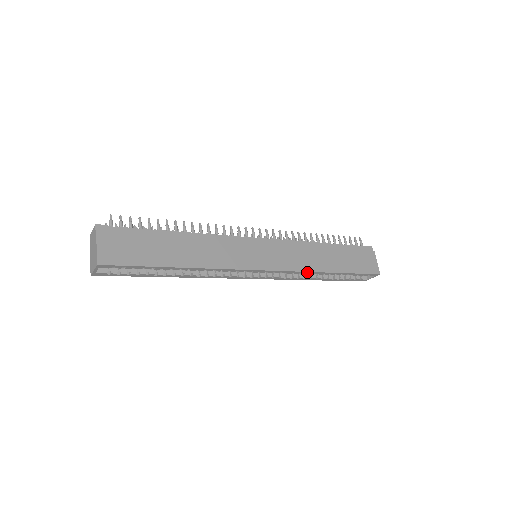
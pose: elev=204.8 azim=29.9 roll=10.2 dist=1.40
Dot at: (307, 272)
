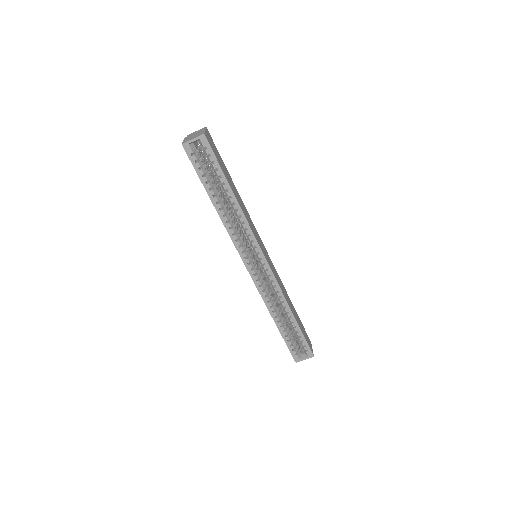
Dot at: (282, 295)
